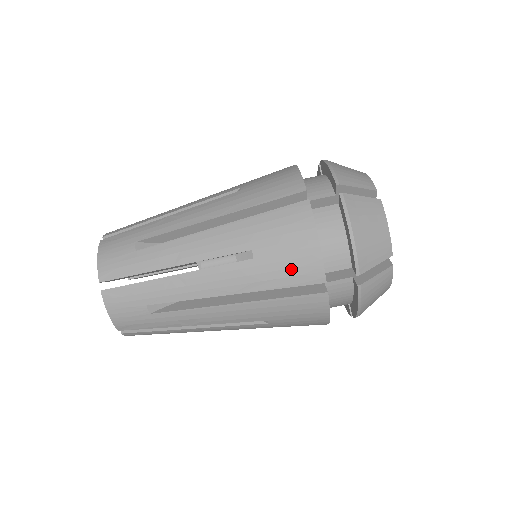
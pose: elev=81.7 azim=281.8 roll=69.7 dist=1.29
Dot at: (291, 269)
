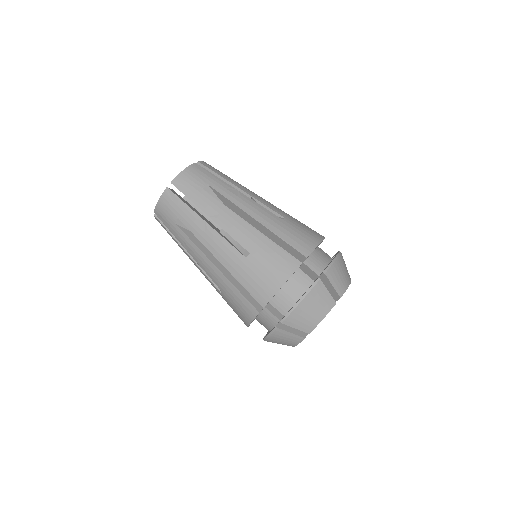
Dot at: (296, 237)
